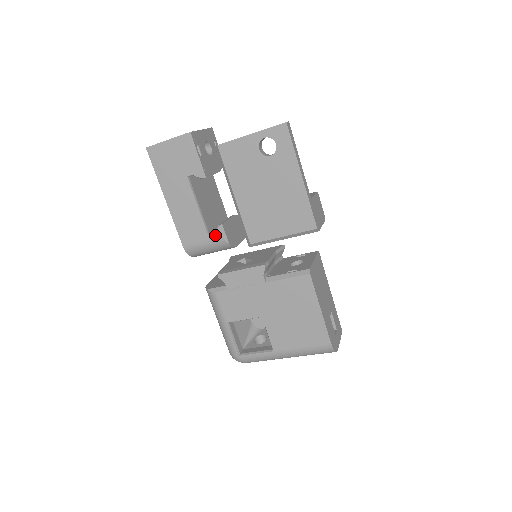
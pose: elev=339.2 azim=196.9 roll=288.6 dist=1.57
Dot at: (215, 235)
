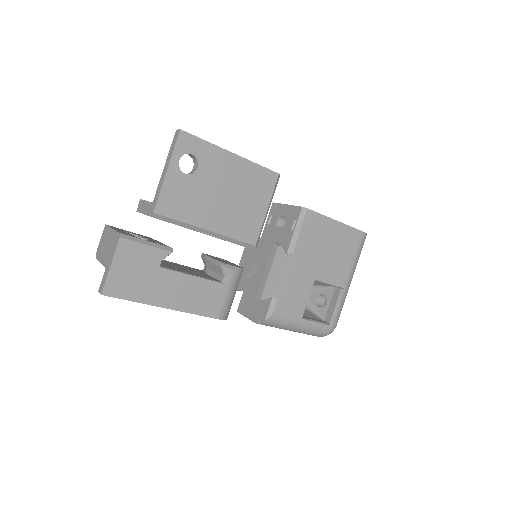
Dot at: (228, 276)
